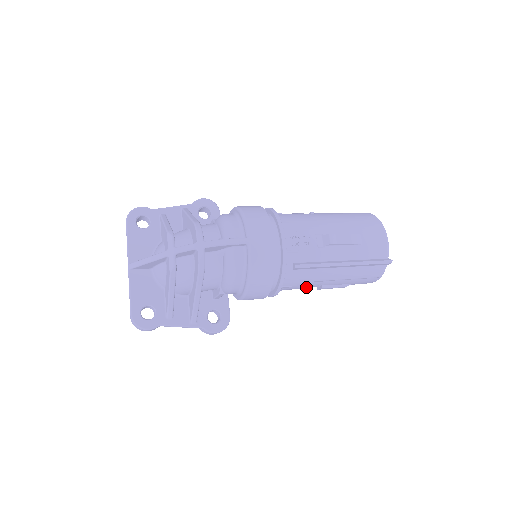
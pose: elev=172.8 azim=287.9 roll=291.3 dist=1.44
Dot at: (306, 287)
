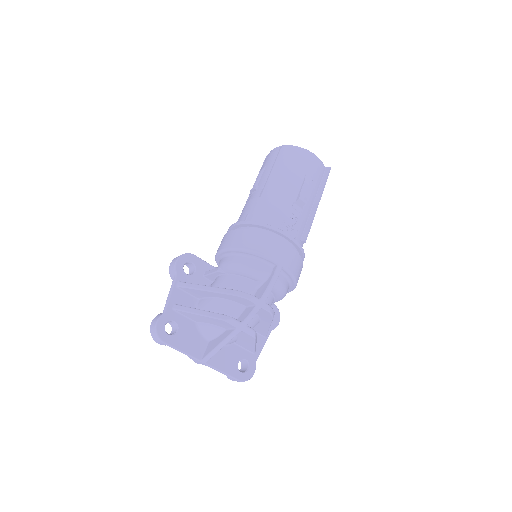
Dot at: occluded
